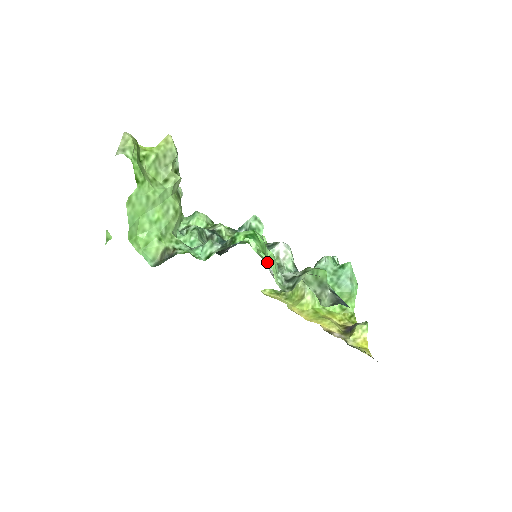
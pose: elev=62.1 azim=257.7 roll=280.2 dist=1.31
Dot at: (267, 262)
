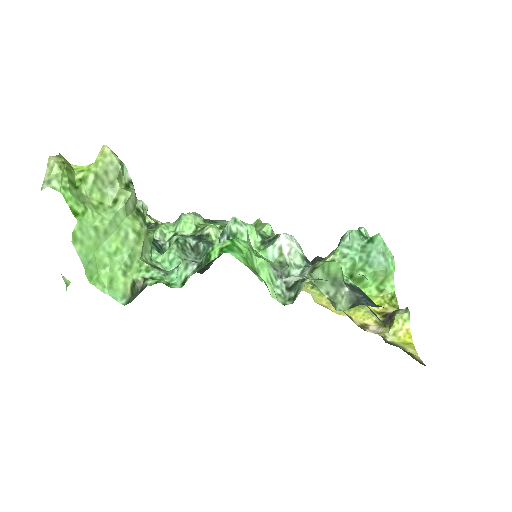
Dot at: occluded
